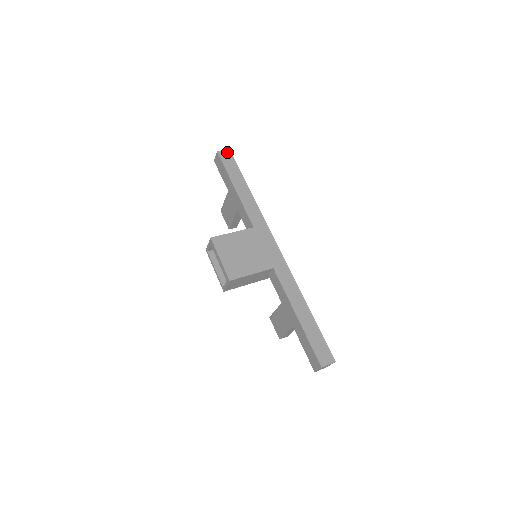
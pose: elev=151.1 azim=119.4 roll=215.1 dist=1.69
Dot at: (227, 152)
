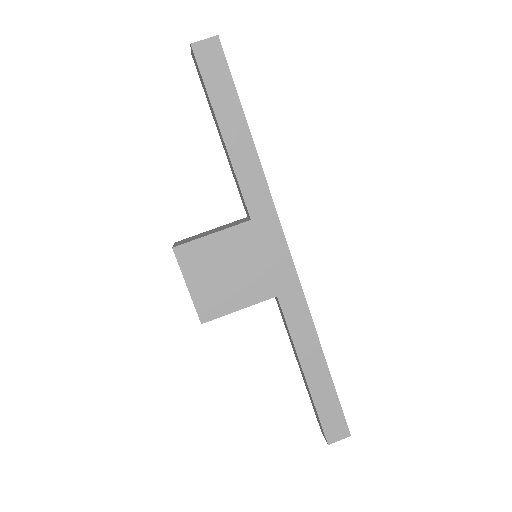
Dot at: (211, 43)
